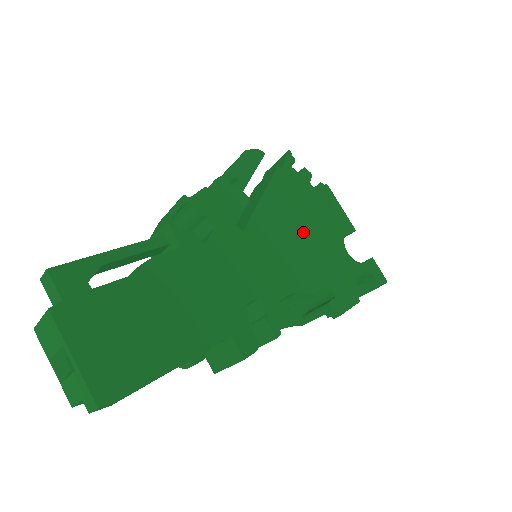
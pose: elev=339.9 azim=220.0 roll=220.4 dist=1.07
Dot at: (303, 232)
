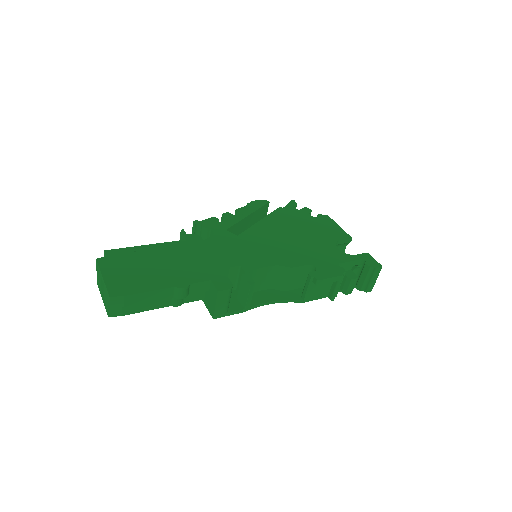
Dot at: (293, 237)
